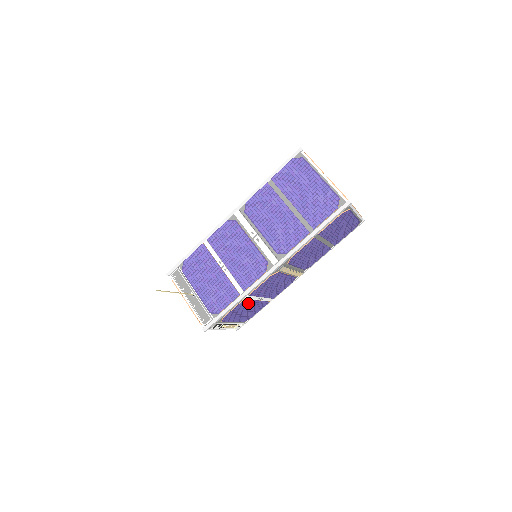
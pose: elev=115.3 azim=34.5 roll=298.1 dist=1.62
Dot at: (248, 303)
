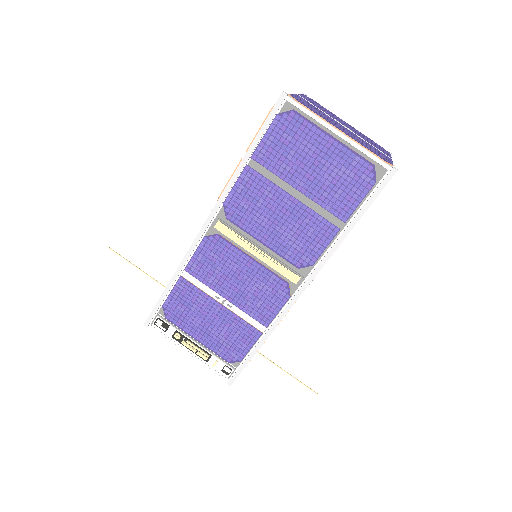
Dot at: (200, 298)
